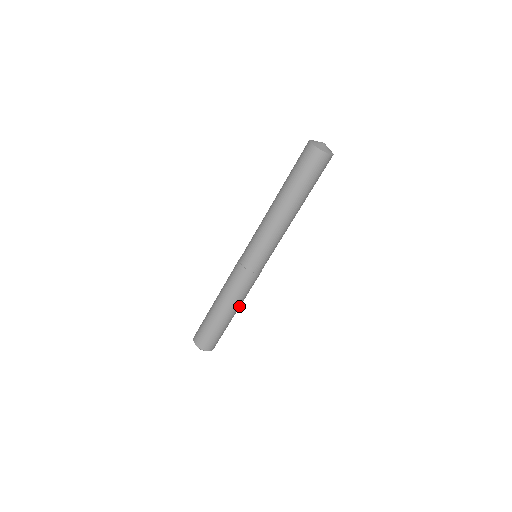
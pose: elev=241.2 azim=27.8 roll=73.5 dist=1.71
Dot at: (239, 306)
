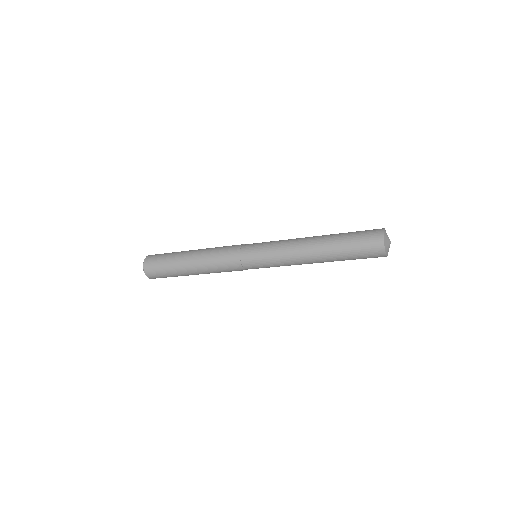
Dot at: occluded
